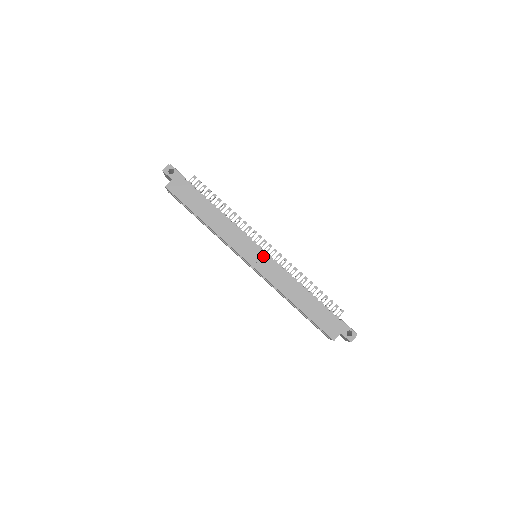
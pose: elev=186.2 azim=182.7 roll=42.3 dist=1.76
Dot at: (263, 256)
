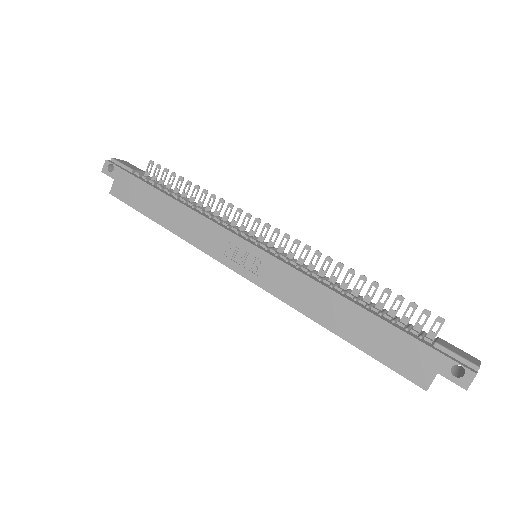
Dot at: (257, 255)
